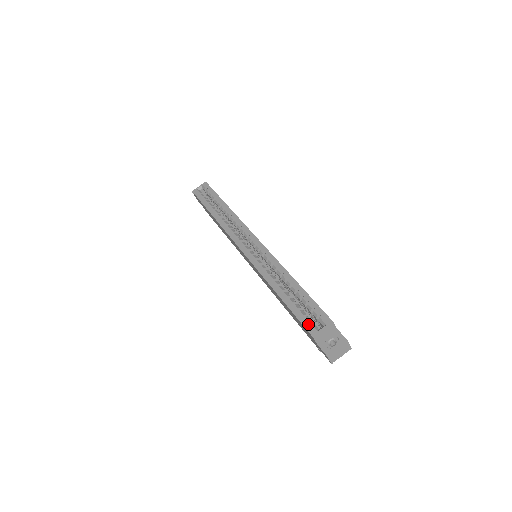
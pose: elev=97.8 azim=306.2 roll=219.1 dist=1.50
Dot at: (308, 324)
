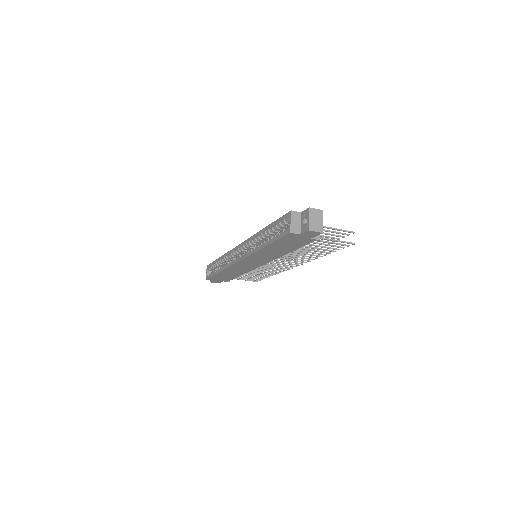
Dot at: (283, 232)
